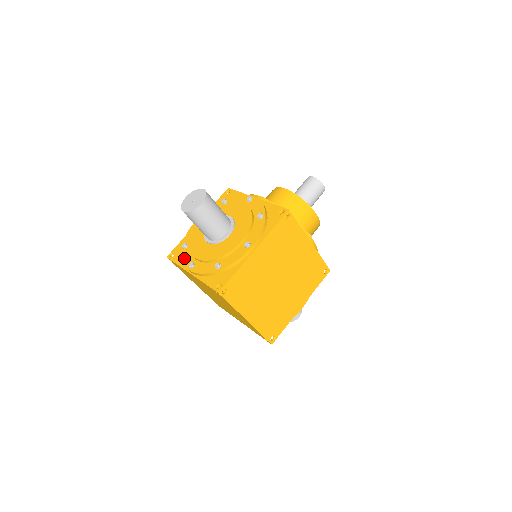
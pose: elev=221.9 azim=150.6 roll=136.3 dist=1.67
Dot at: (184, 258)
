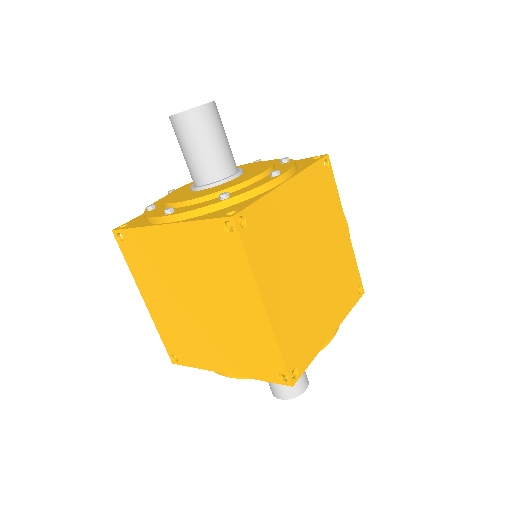
Dot at: (151, 213)
